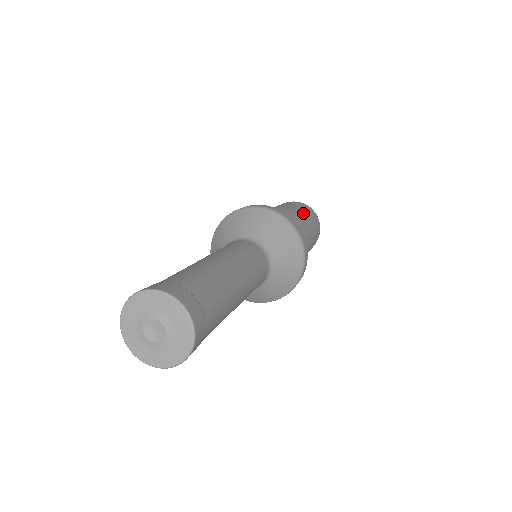
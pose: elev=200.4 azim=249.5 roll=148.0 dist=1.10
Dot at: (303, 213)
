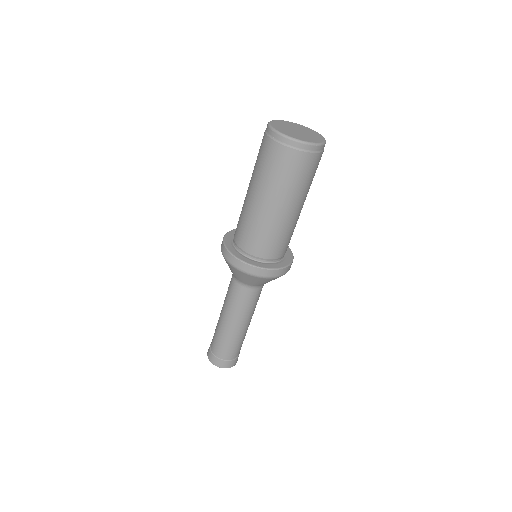
Dot at: (271, 185)
